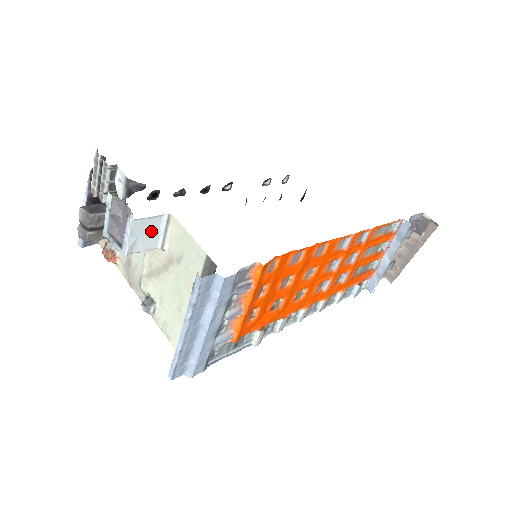
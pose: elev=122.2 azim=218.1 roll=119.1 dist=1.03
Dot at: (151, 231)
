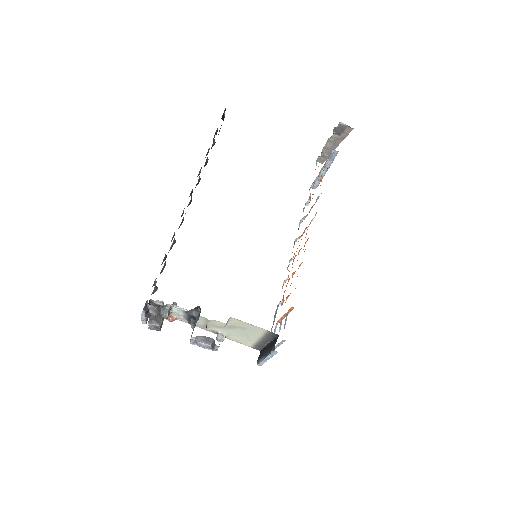
Dot at: occluded
